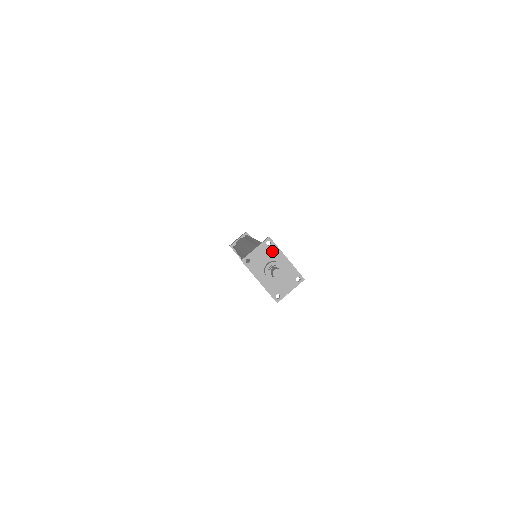
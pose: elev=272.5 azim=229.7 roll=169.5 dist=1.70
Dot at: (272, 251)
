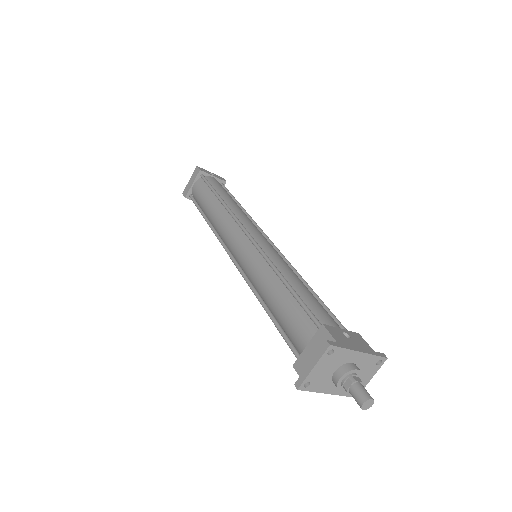
Dot at: (338, 357)
